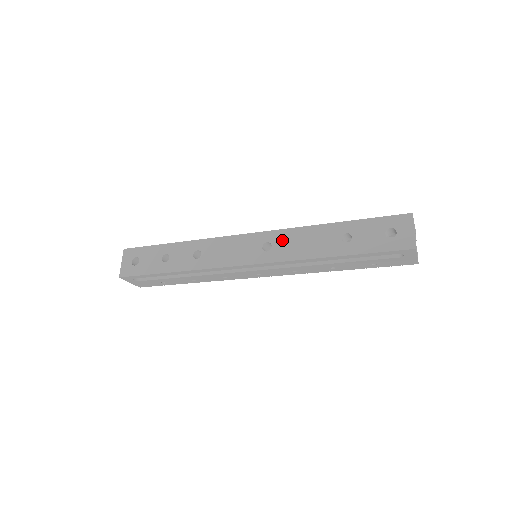
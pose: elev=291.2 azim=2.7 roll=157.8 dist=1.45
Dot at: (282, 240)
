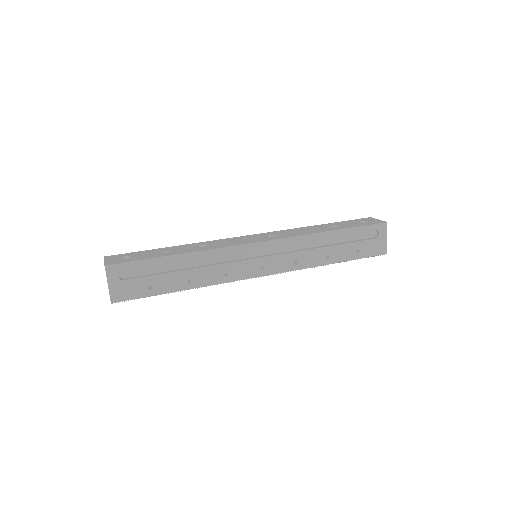
Dot at: (283, 232)
